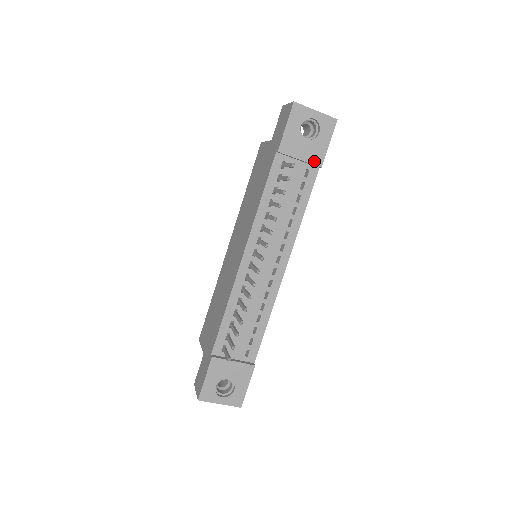
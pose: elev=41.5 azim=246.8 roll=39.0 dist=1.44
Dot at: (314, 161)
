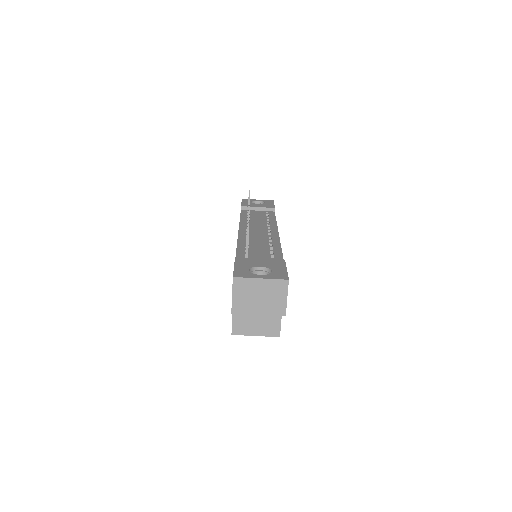
Dot at: (268, 207)
